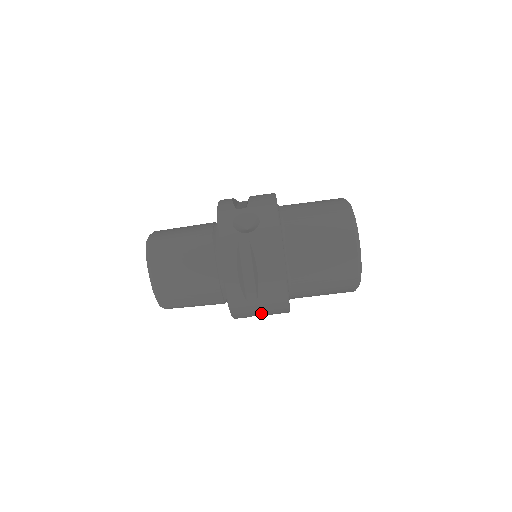
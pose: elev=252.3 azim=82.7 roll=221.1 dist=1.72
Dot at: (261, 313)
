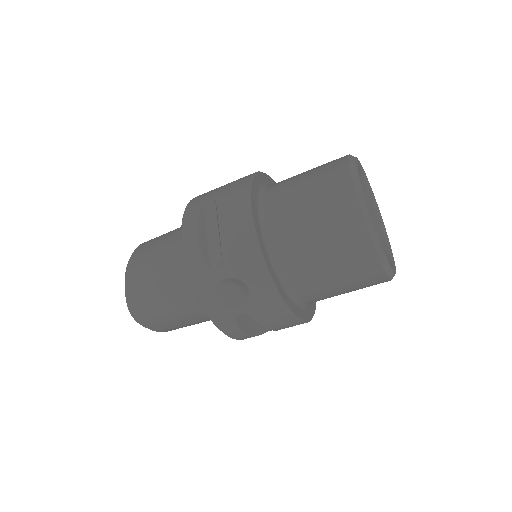
Dot at: occluded
